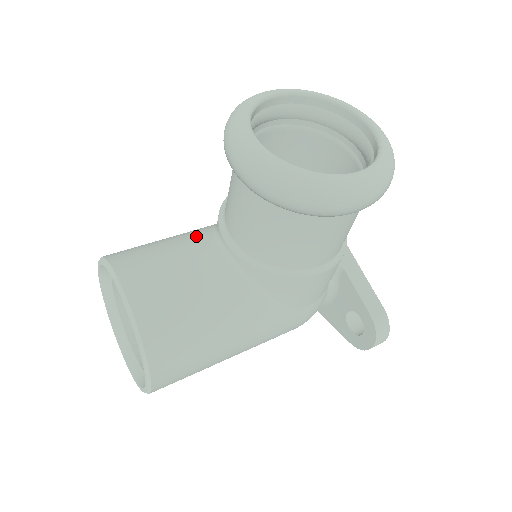
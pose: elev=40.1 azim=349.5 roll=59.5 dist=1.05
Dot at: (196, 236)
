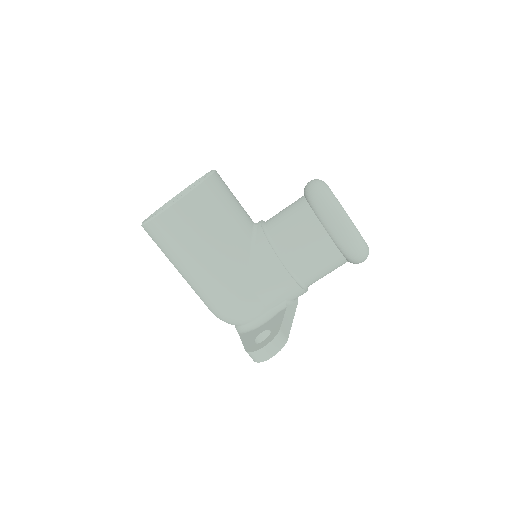
Dot at: occluded
